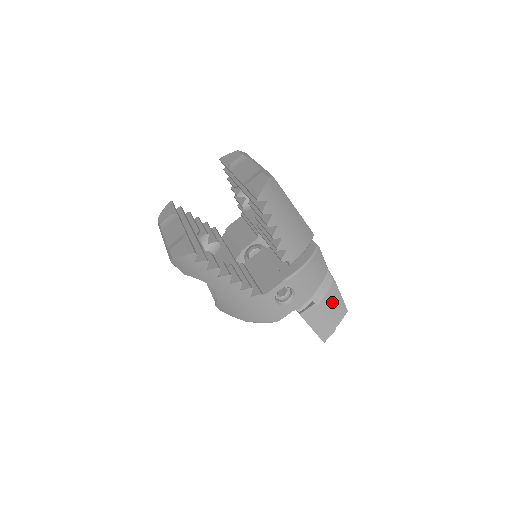
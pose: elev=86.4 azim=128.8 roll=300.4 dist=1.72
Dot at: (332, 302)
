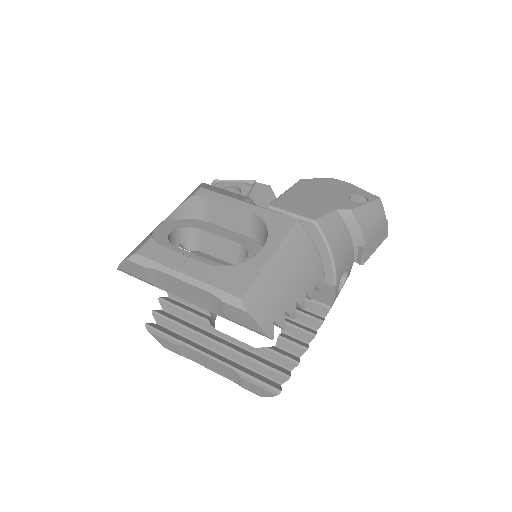
Dot at: (369, 221)
